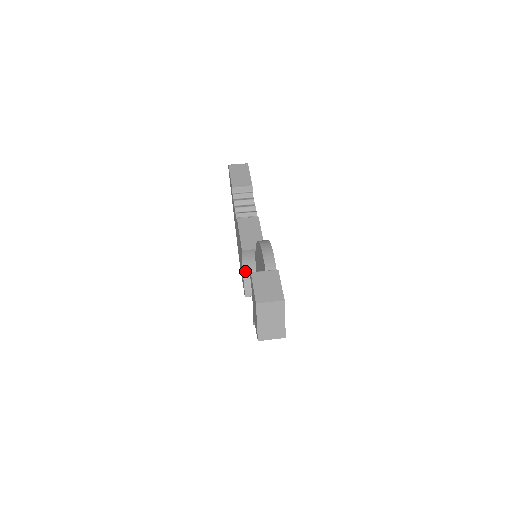
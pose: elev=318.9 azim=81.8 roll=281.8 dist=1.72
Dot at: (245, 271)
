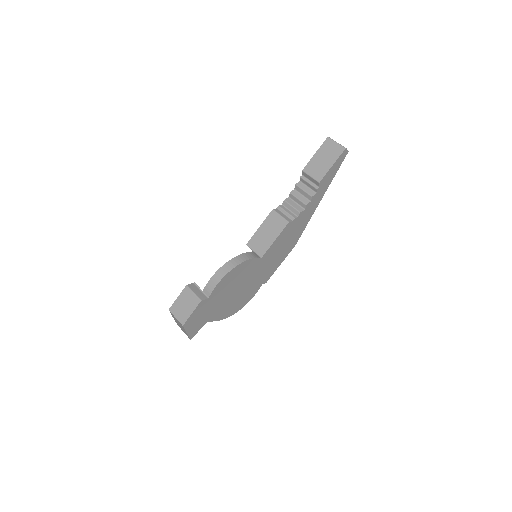
Dot at: occluded
